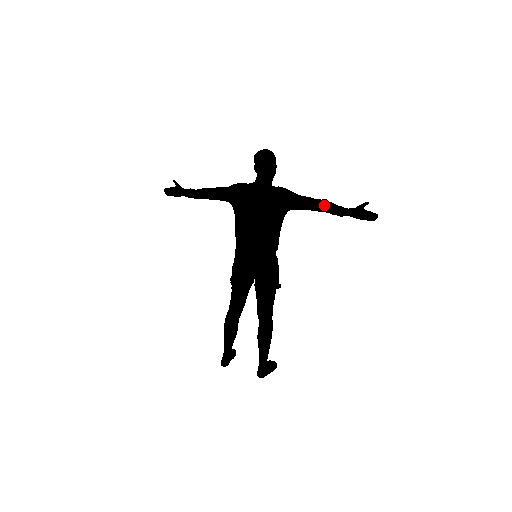
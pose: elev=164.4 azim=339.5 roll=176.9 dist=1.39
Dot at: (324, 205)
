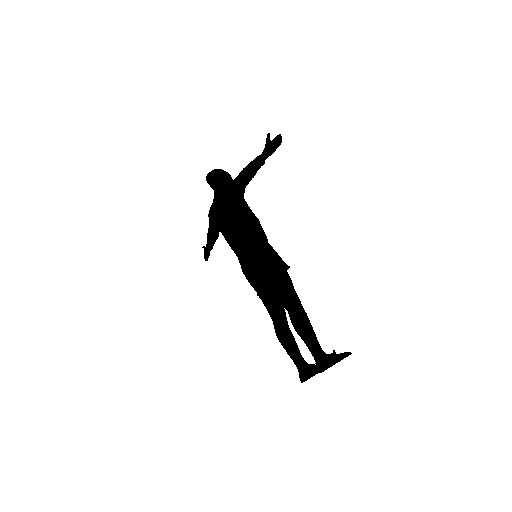
Dot at: (246, 169)
